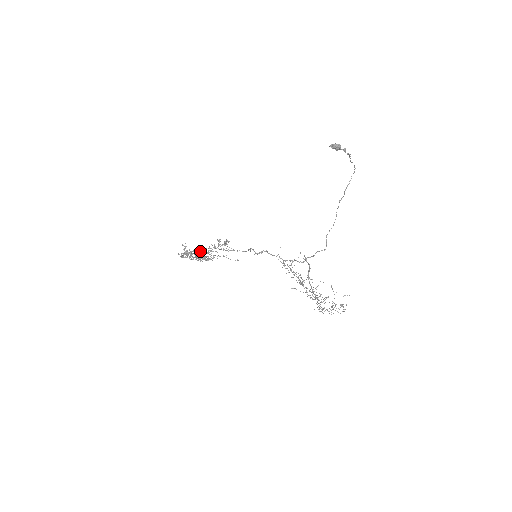
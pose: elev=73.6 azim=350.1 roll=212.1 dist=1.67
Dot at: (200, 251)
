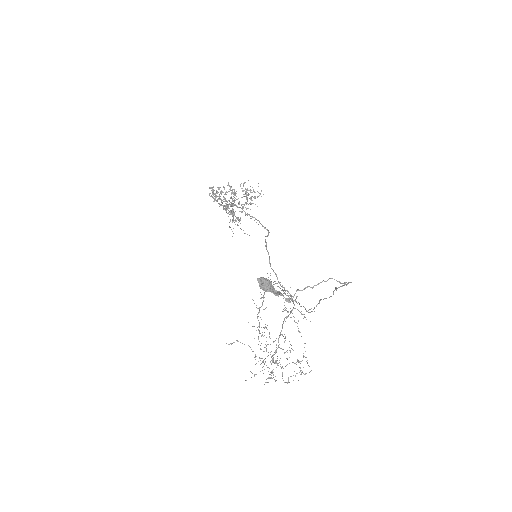
Dot at: (222, 205)
